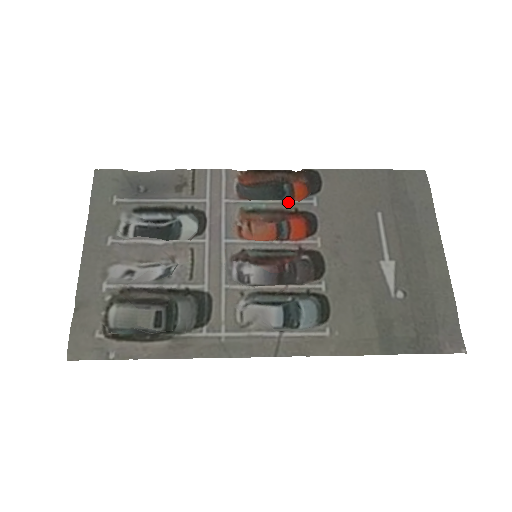
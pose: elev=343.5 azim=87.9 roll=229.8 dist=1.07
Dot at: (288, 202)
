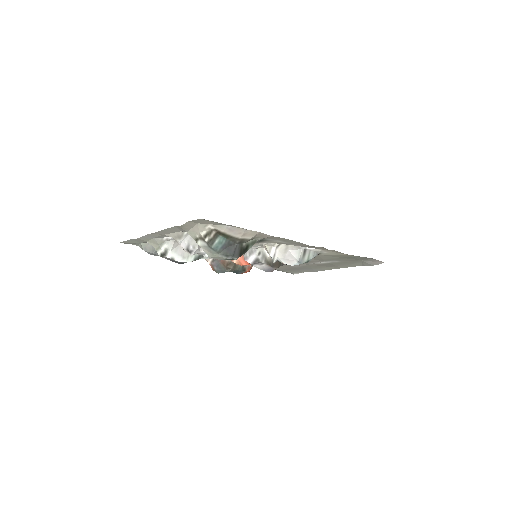
Dot at: occluded
